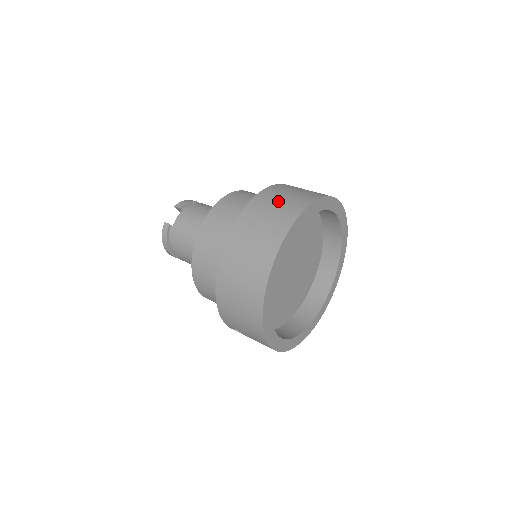
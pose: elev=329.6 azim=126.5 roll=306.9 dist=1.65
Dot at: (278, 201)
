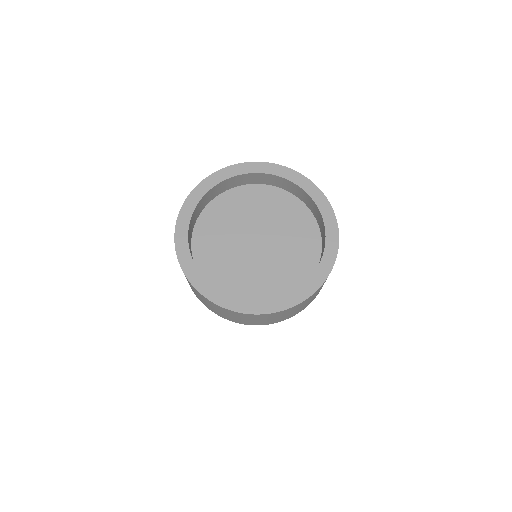
Dot at: occluded
